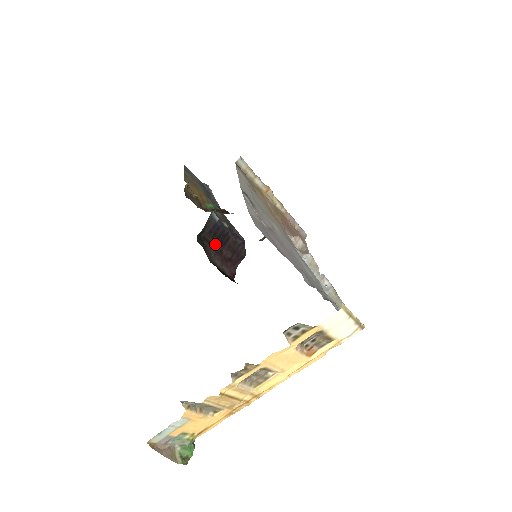
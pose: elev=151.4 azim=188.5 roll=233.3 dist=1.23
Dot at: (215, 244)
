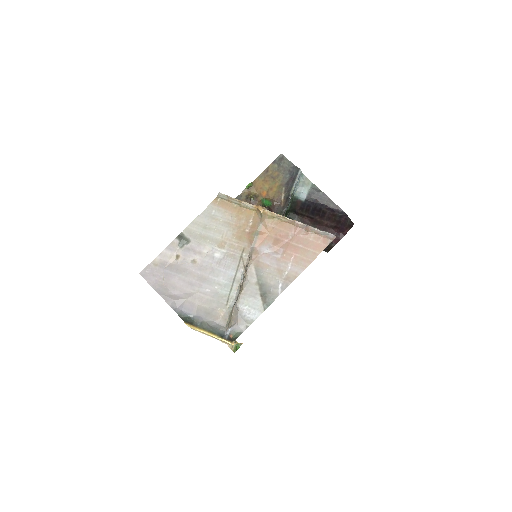
Dot at: (312, 216)
